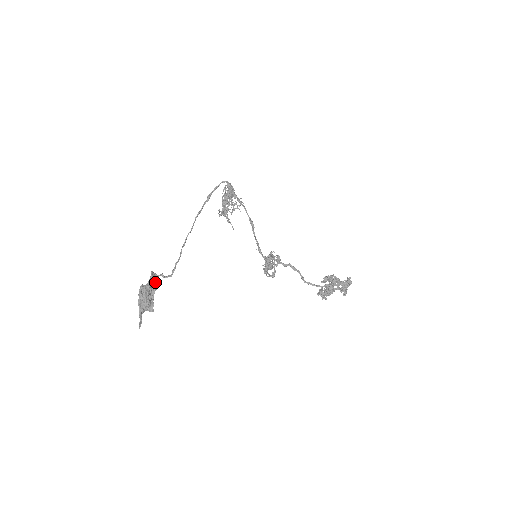
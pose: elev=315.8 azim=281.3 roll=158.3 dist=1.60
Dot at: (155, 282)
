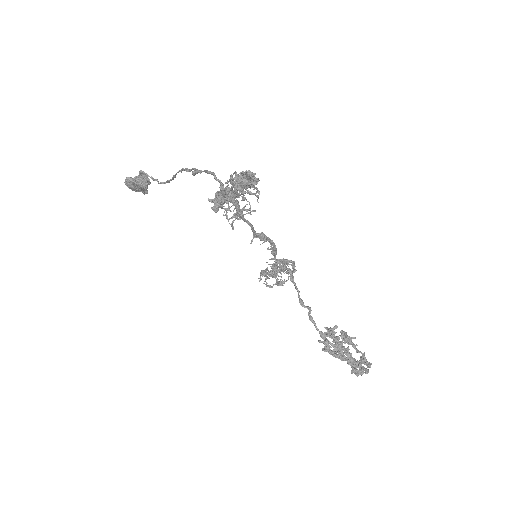
Dot at: (139, 185)
